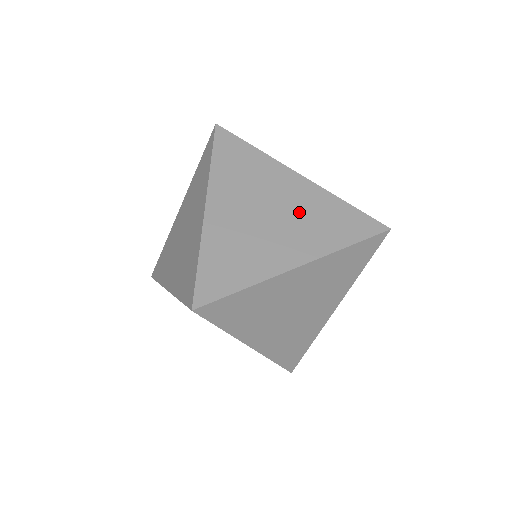
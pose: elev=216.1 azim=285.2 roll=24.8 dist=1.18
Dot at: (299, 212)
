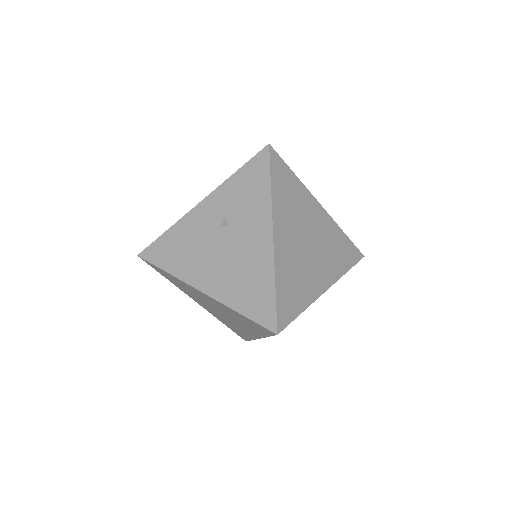
Dot at: occluded
